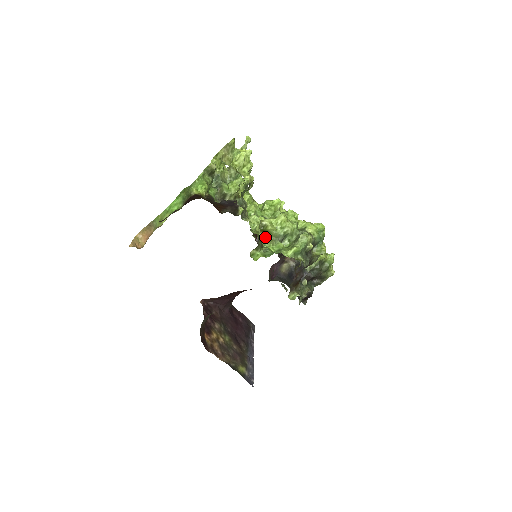
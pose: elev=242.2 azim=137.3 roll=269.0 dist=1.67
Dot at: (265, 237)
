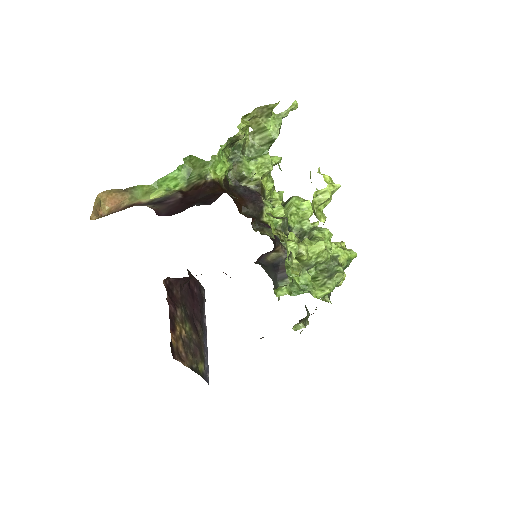
Dot at: (293, 263)
